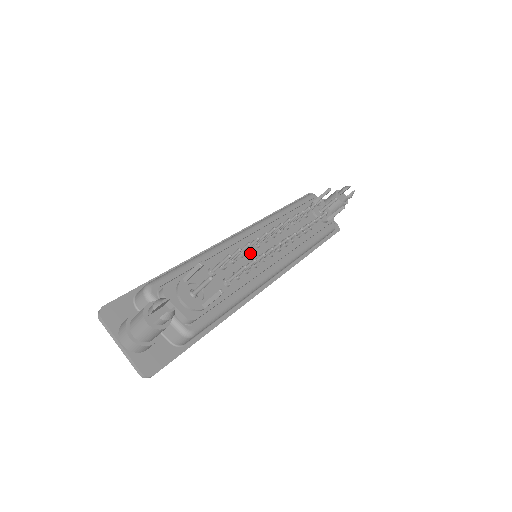
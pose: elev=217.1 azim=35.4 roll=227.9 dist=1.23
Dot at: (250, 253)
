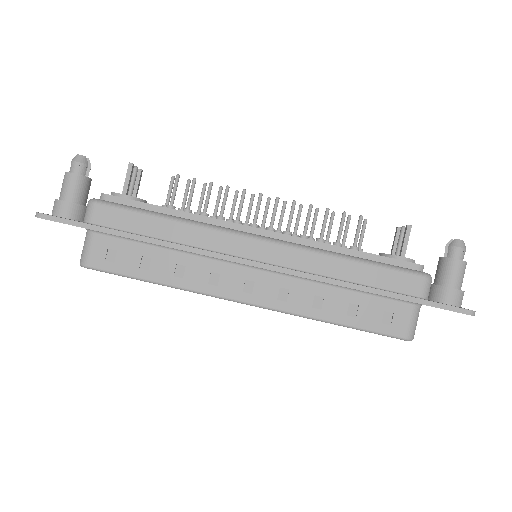
Dot at: occluded
